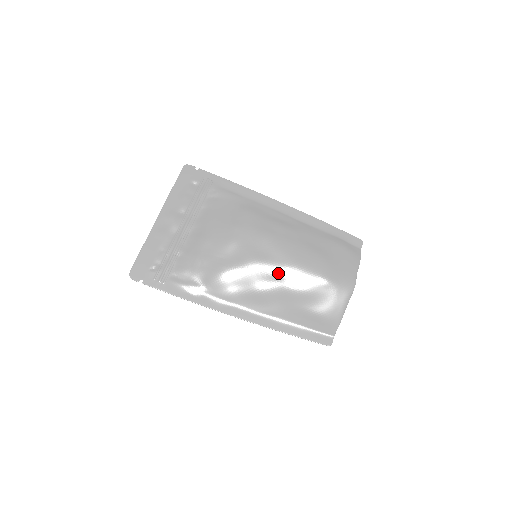
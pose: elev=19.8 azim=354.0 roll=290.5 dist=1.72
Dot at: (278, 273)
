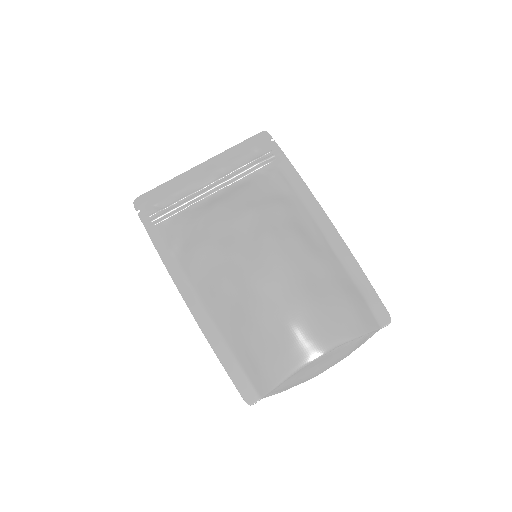
Dot at: (246, 280)
